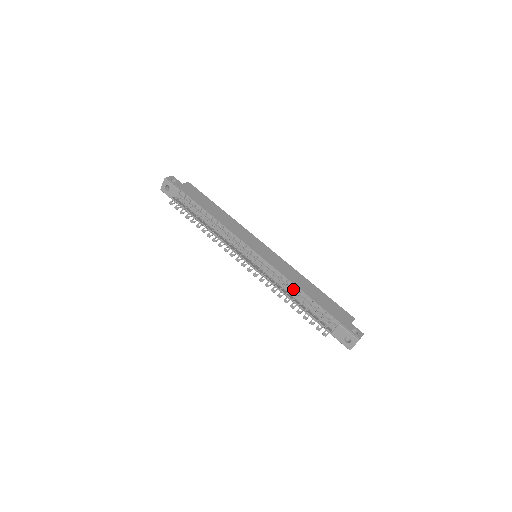
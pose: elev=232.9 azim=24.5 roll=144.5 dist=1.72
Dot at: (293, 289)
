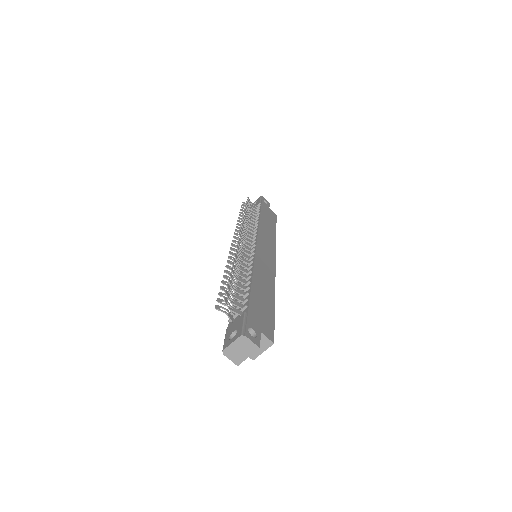
Dot at: occluded
